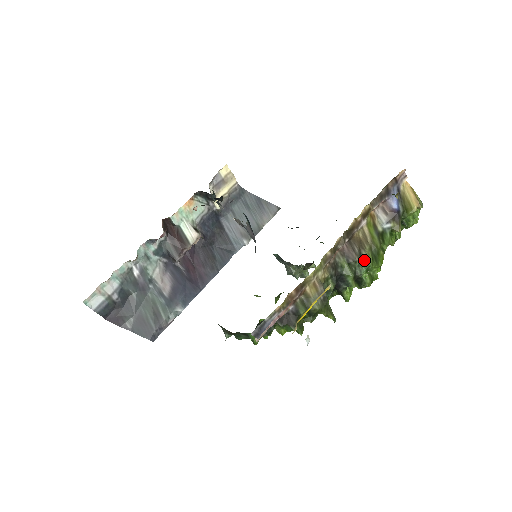
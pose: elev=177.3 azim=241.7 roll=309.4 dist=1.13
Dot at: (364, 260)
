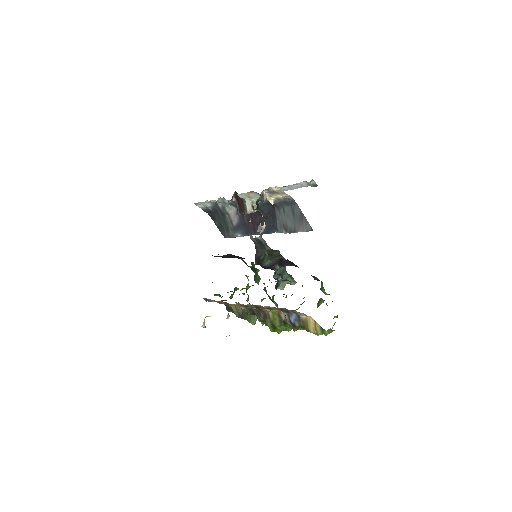
Dot at: (266, 322)
